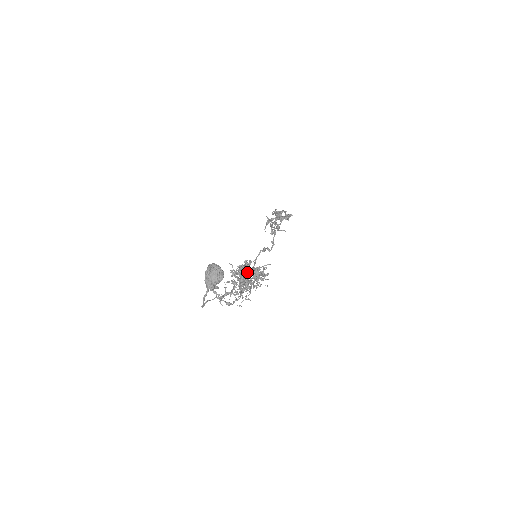
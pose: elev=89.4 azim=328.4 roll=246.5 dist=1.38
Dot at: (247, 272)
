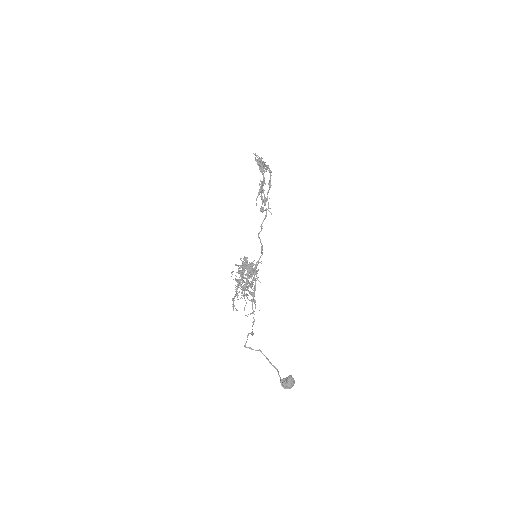
Dot at: occluded
